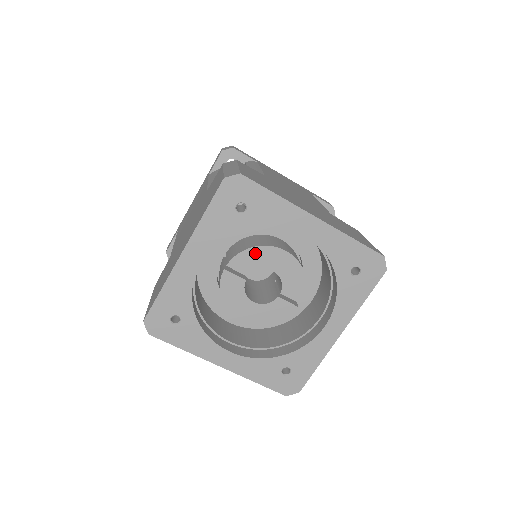
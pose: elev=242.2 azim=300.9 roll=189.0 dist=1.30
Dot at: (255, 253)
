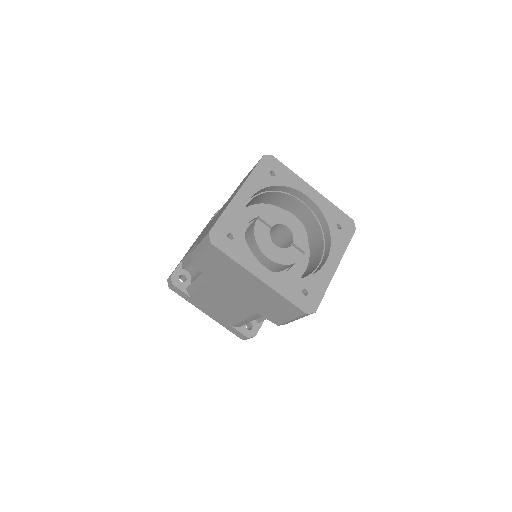
Dot at: (276, 212)
